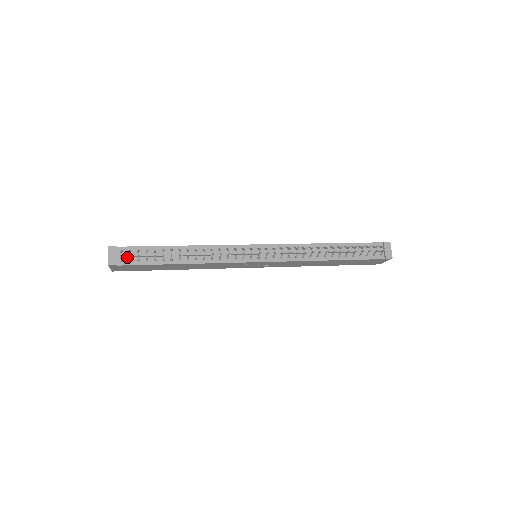
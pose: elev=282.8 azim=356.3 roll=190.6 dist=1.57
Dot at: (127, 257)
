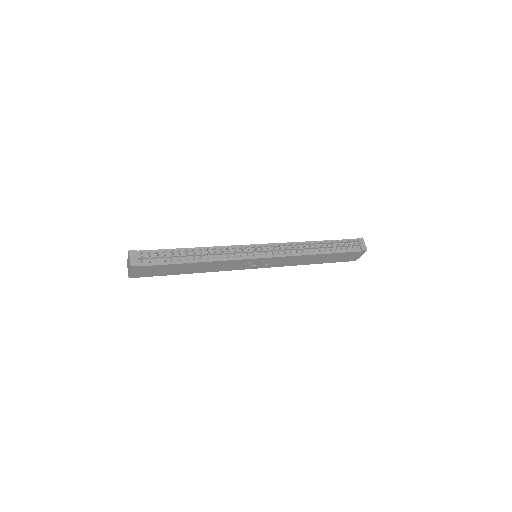
Dot at: (146, 259)
